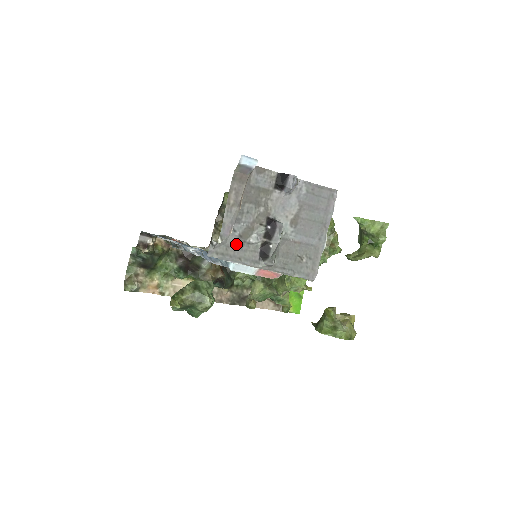
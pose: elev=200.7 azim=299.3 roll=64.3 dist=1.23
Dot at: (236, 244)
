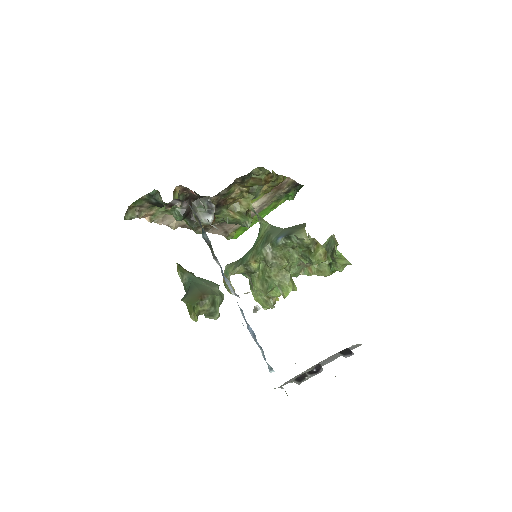
Dot at: (291, 379)
